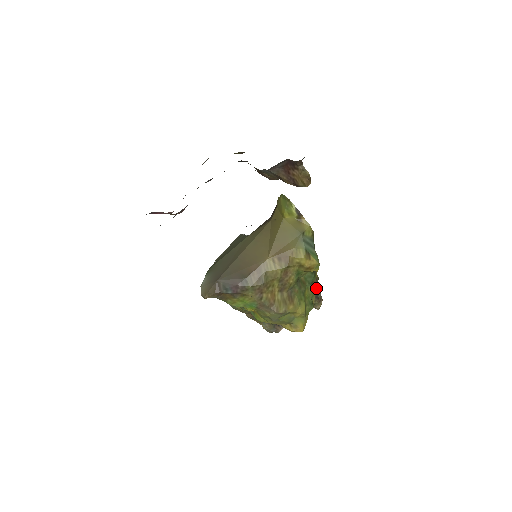
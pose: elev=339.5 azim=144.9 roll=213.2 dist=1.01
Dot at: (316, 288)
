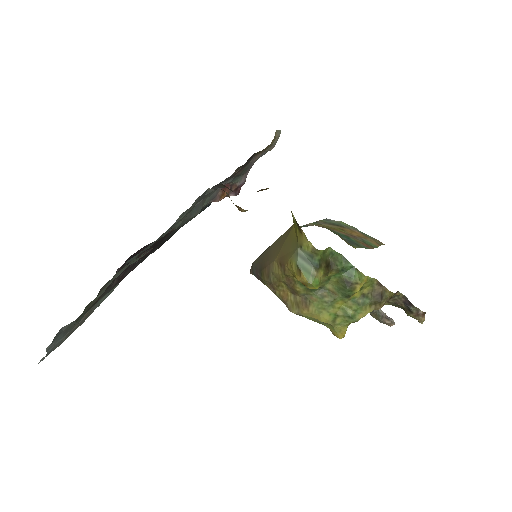
Dot at: (376, 302)
